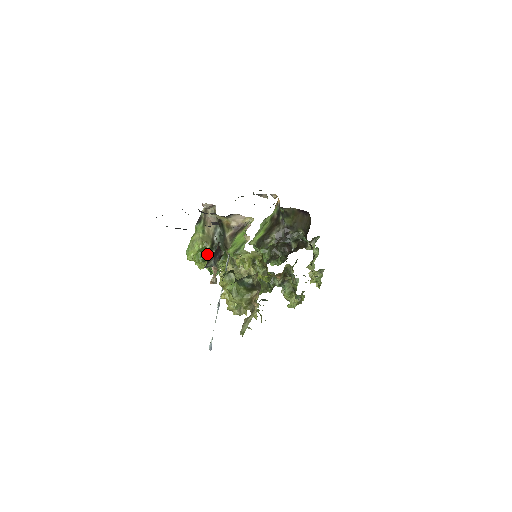
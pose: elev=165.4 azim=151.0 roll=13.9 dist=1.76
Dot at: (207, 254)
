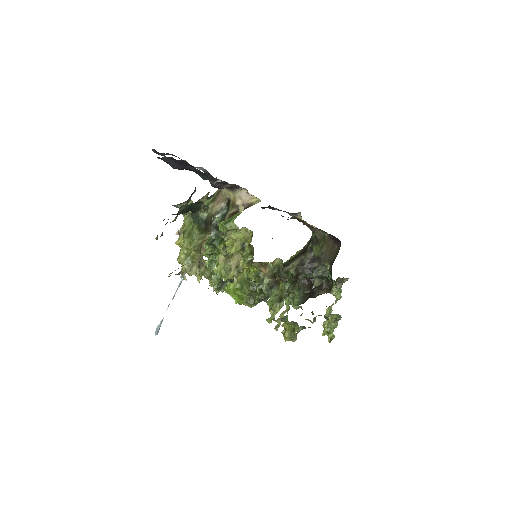
Dot at: occluded
